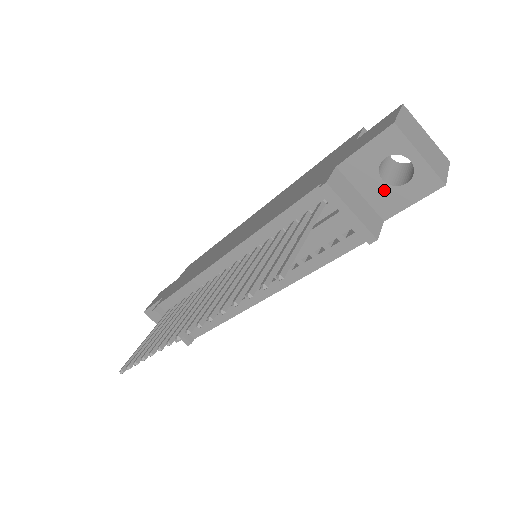
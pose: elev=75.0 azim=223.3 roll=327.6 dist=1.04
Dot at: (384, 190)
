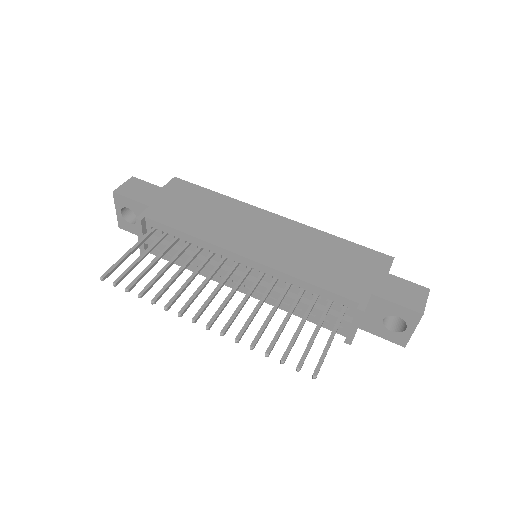
Dot at: (378, 322)
